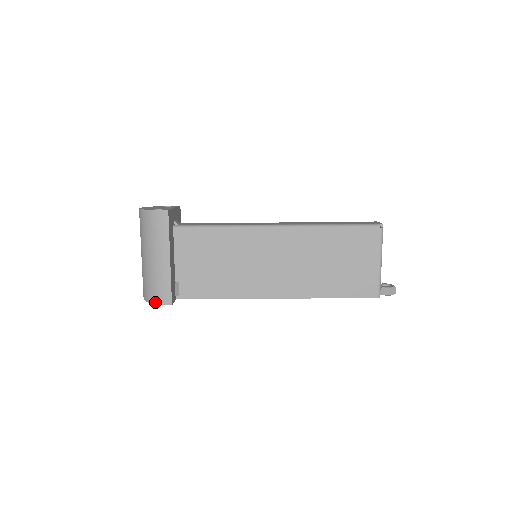
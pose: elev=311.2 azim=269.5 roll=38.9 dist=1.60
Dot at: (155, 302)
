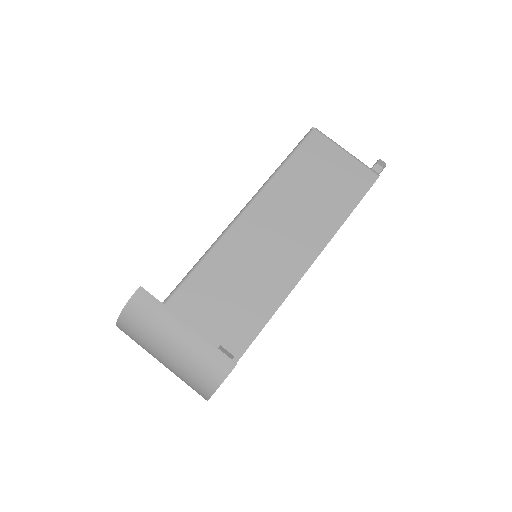
Dot at: (220, 381)
